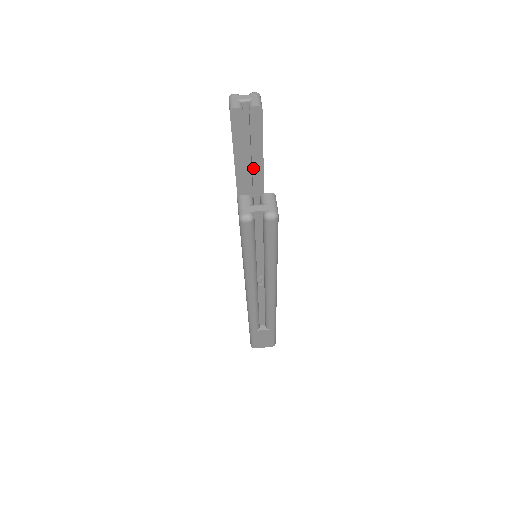
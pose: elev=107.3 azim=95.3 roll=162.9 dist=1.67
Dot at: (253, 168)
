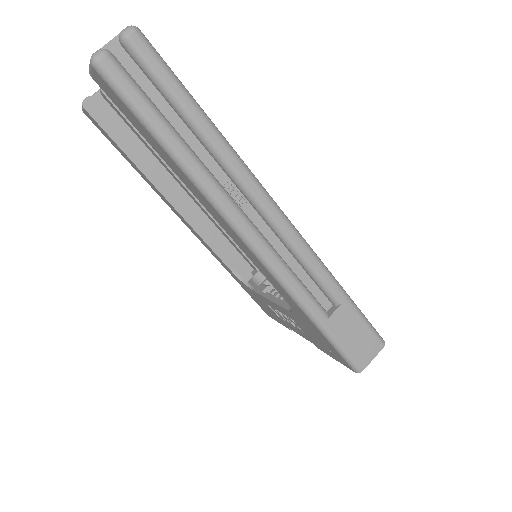
Dot at: (169, 168)
